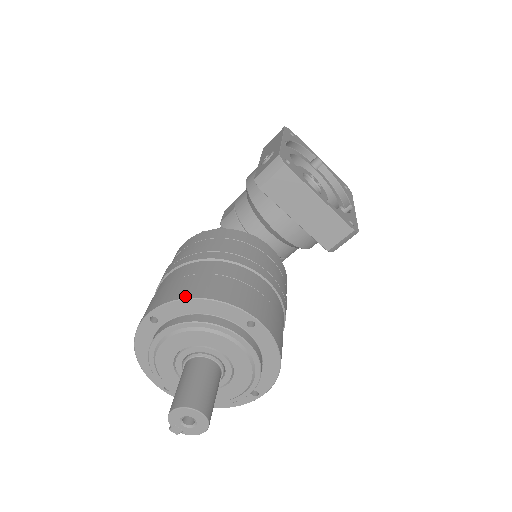
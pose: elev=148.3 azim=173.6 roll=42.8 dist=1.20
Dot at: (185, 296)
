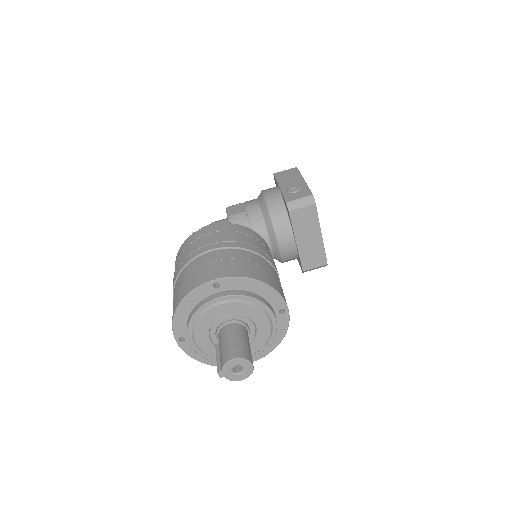
Dot at: (251, 276)
